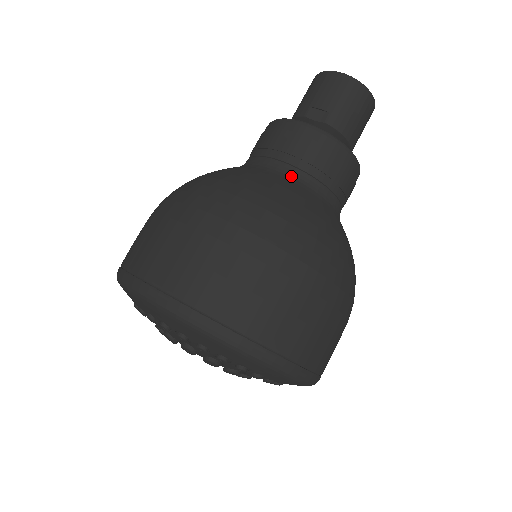
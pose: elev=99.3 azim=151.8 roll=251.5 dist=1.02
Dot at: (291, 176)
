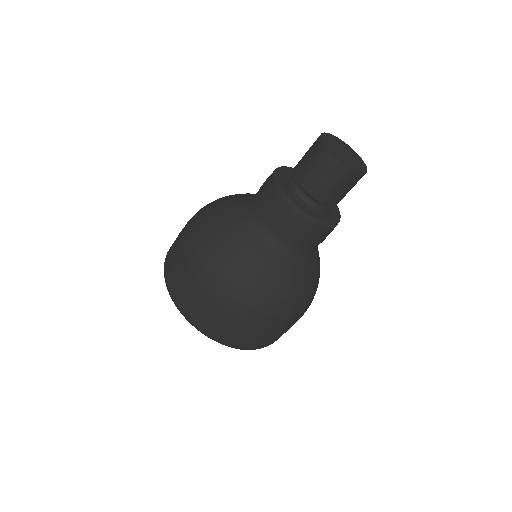
Dot at: (256, 224)
